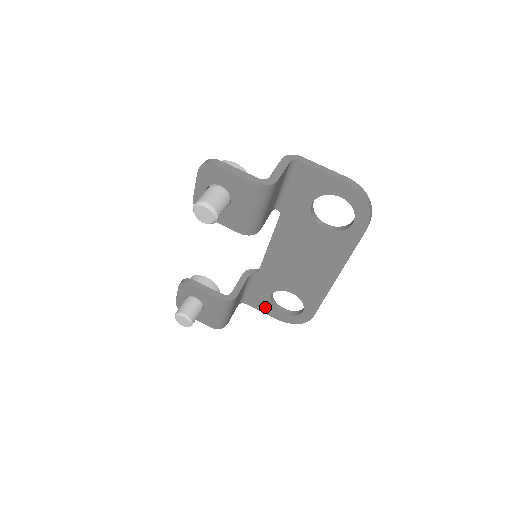
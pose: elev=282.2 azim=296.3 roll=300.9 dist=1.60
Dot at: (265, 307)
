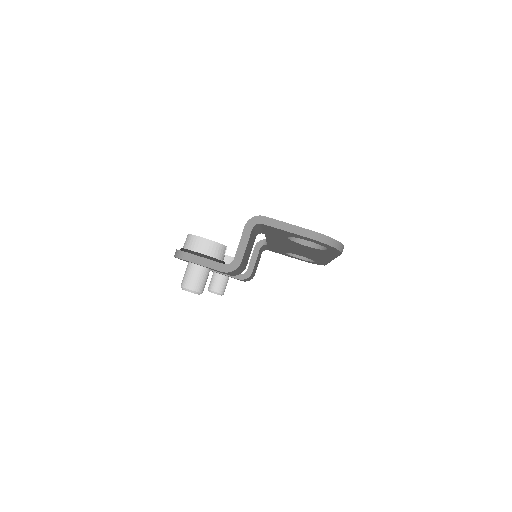
Dot at: (284, 254)
